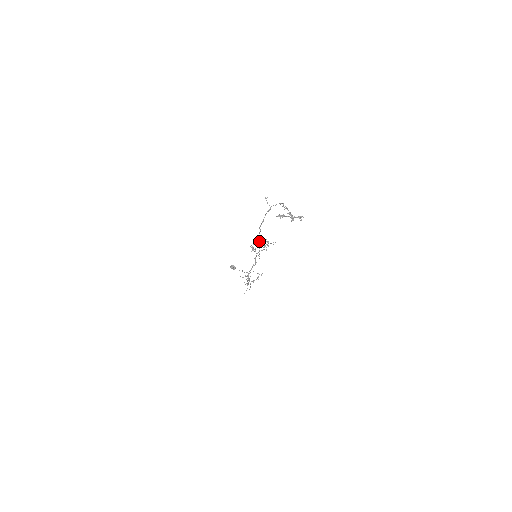
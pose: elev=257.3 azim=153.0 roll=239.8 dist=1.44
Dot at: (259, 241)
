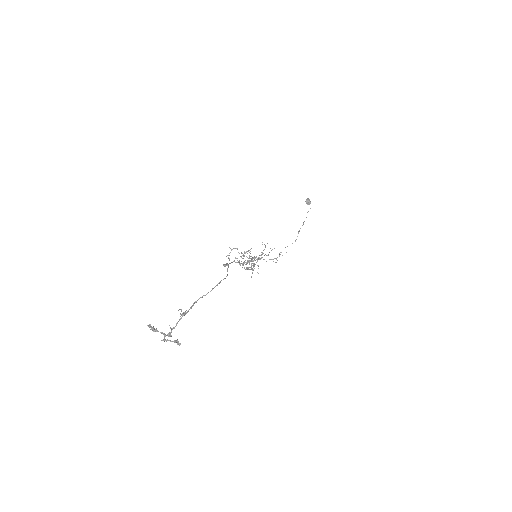
Dot at: (239, 262)
